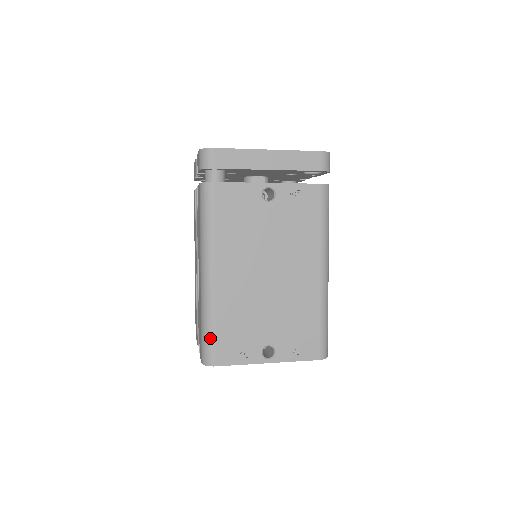
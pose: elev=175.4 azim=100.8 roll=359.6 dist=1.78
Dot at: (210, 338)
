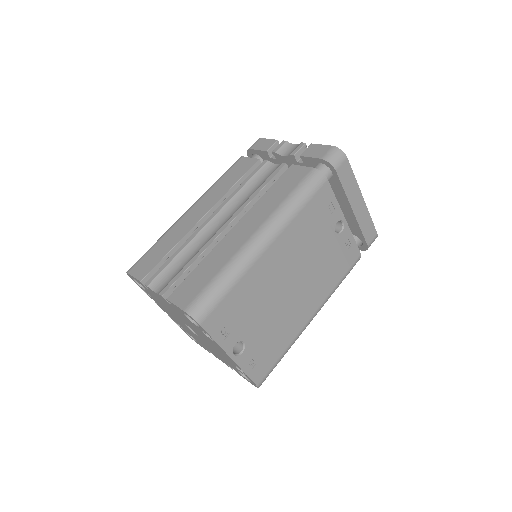
Dot at: (219, 295)
